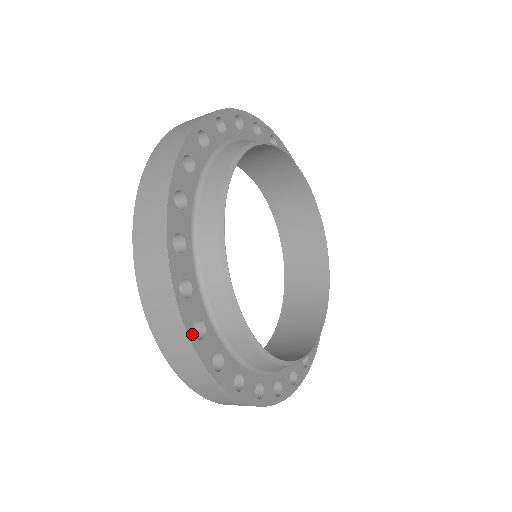
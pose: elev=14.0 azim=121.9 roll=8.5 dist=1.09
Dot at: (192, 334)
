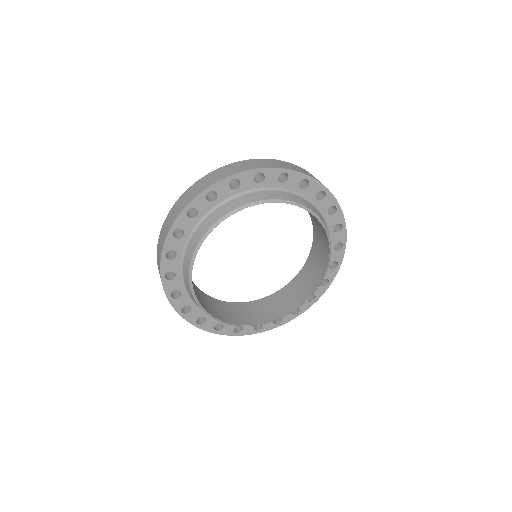
Dot at: (165, 253)
